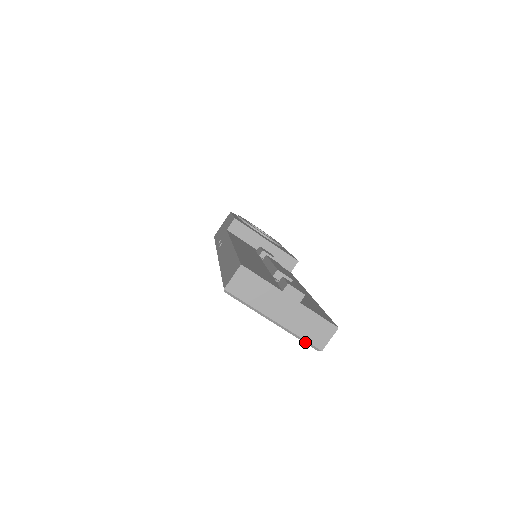
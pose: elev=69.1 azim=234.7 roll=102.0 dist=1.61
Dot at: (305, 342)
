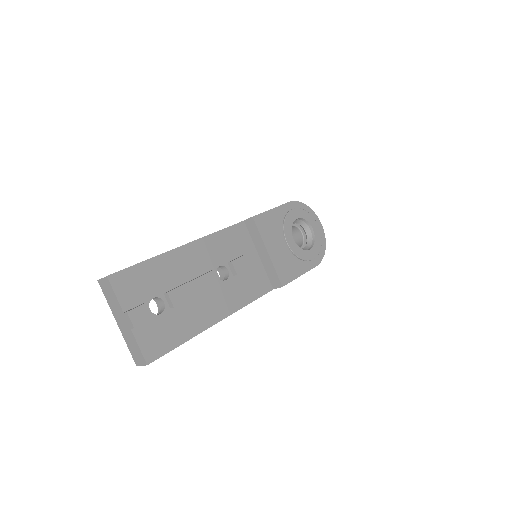
Dot at: (131, 352)
